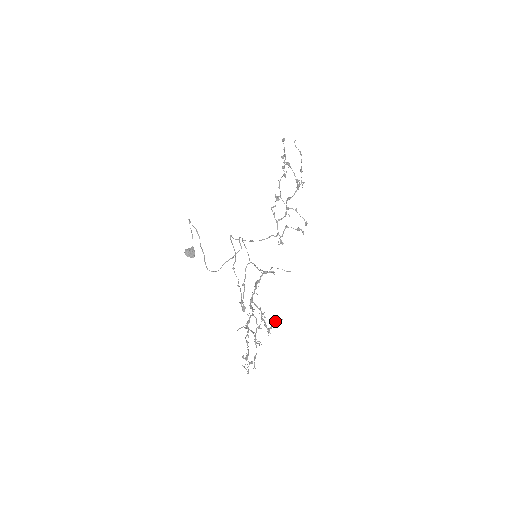
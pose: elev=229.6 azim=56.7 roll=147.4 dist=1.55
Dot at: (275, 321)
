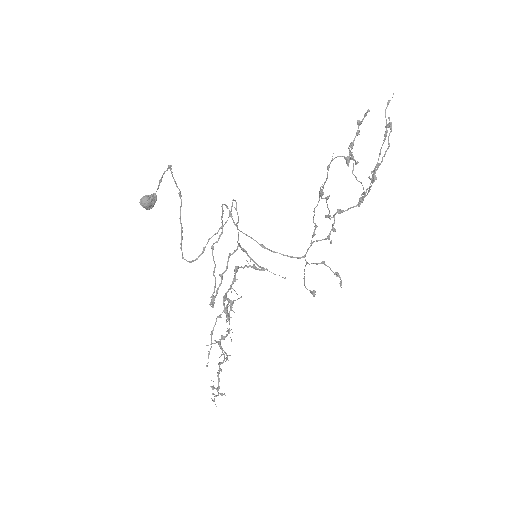
Dot at: occluded
